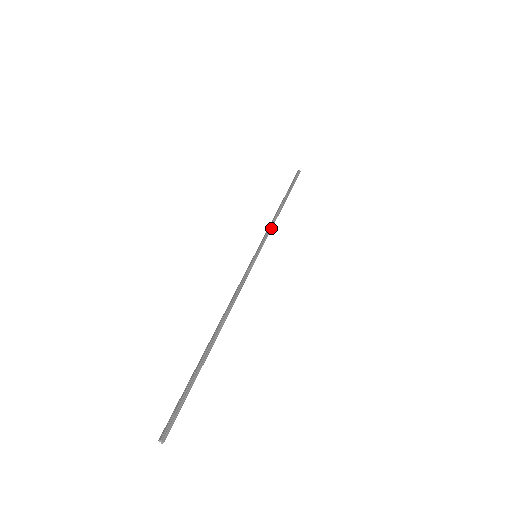
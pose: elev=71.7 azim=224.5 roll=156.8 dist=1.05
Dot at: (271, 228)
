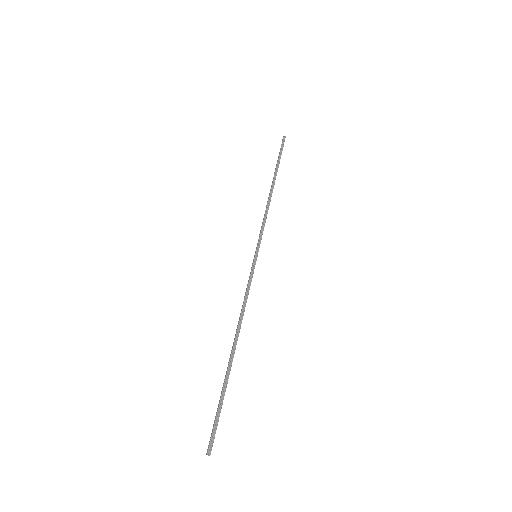
Dot at: (265, 219)
